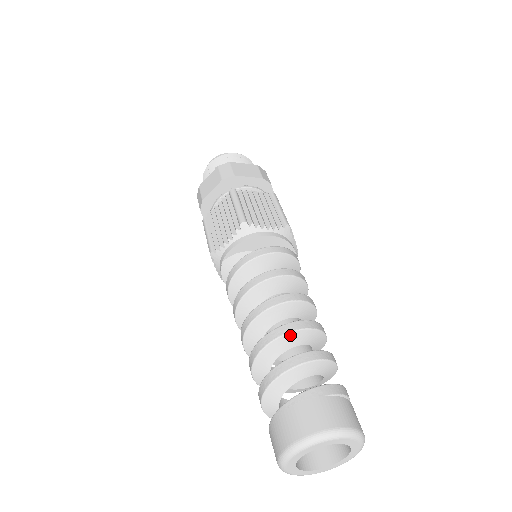
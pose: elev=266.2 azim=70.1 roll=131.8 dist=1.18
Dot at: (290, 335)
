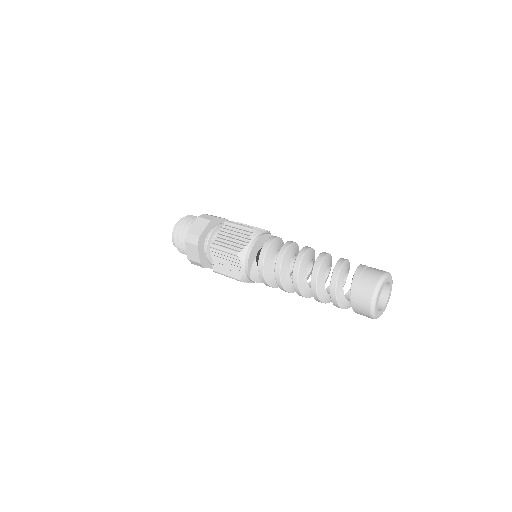
Dot at: (319, 274)
